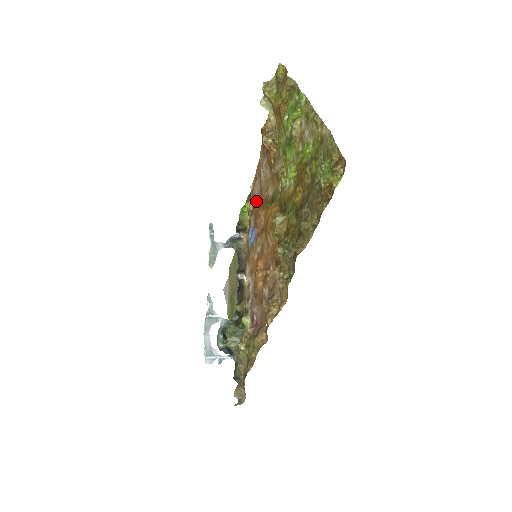
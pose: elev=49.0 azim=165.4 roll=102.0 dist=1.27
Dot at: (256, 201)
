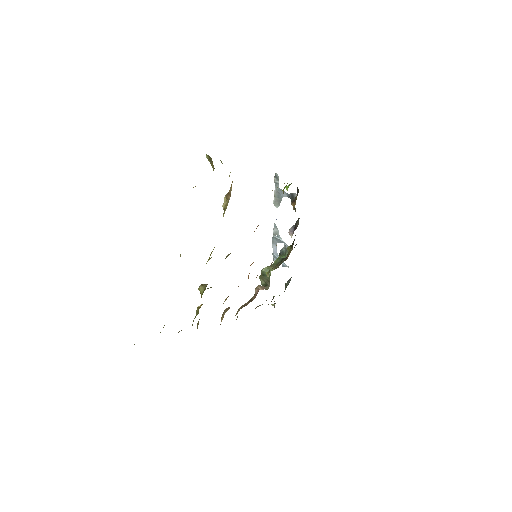
Dot at: occluded
